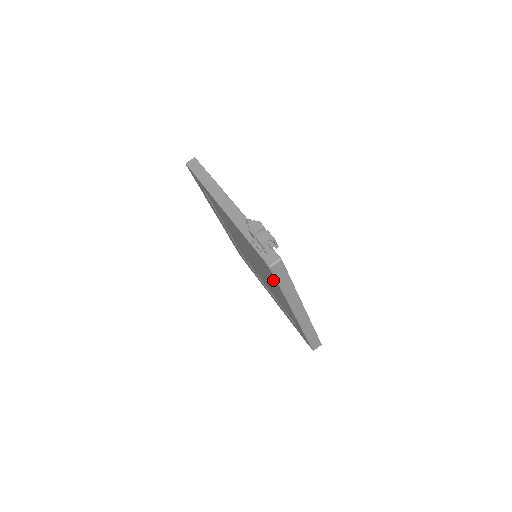
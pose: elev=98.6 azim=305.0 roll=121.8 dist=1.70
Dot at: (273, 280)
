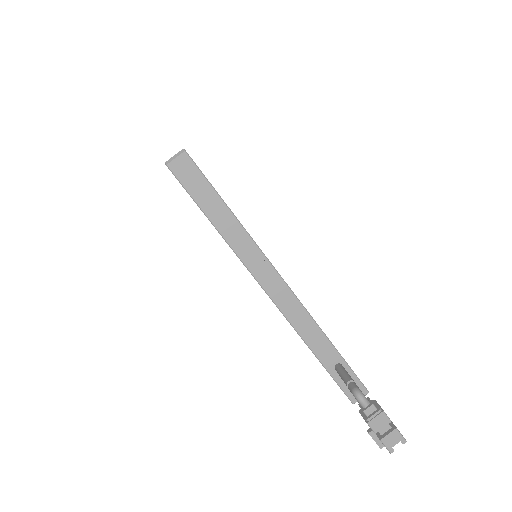
Dot at: occluded
